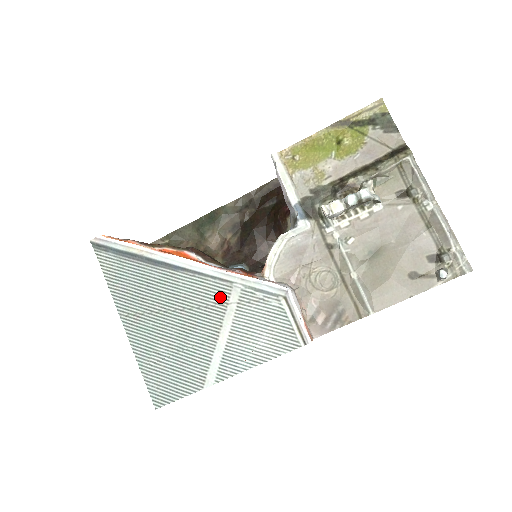
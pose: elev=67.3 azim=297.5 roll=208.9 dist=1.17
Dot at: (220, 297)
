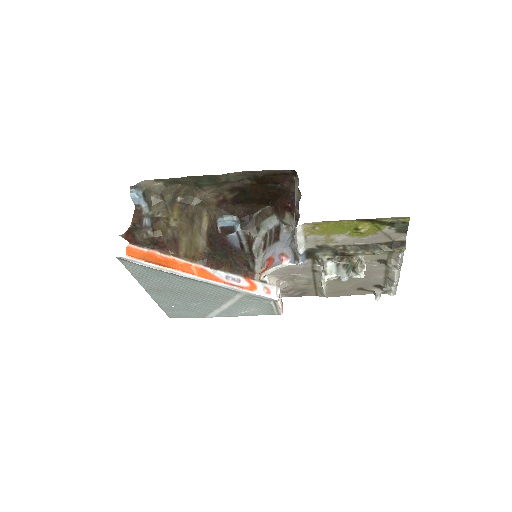
Dot at: (228, 295)
